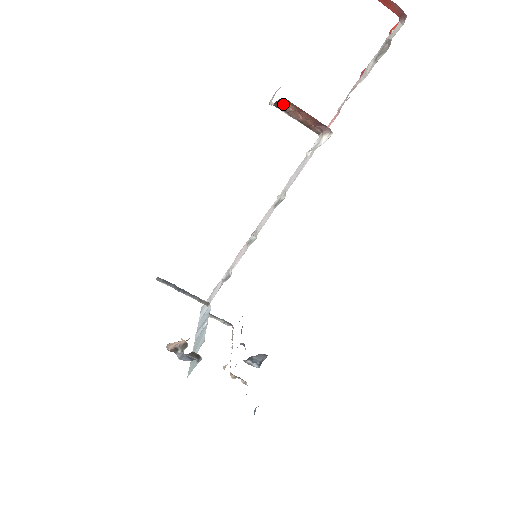
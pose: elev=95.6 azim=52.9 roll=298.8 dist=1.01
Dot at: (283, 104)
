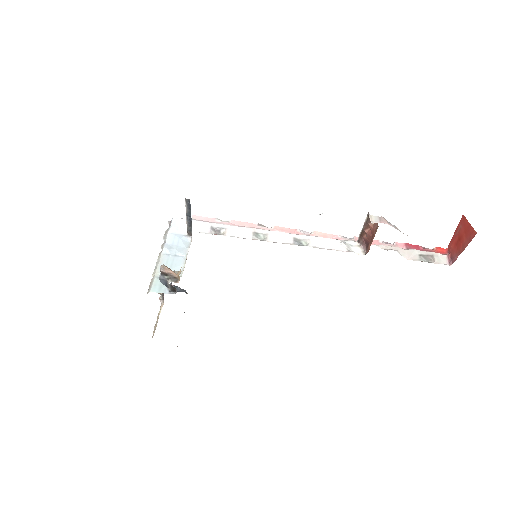
Dot at: occluded
